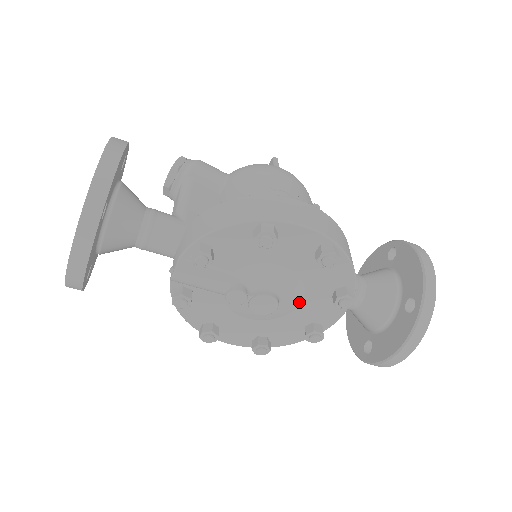
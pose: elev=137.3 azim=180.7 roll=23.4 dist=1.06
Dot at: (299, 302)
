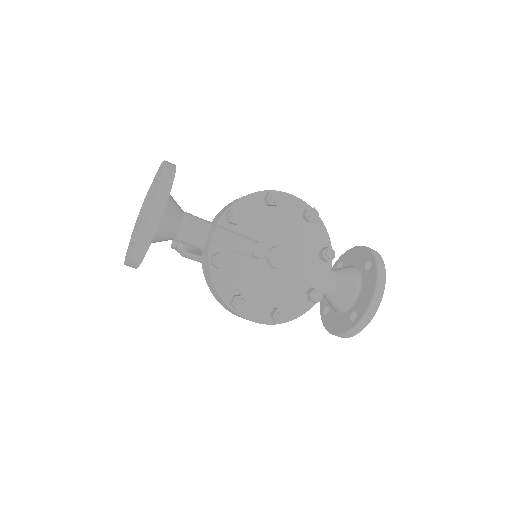
Dot at: (299, 265)
